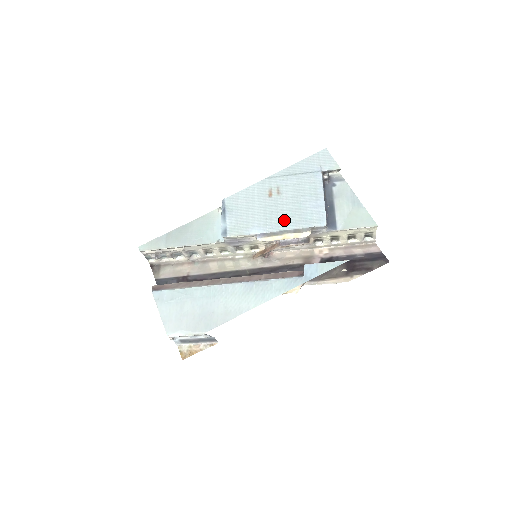
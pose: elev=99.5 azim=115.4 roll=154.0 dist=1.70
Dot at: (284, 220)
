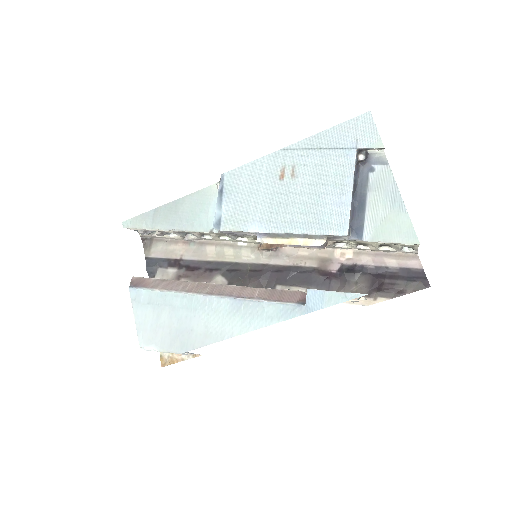
Dot at: (293, 218)
